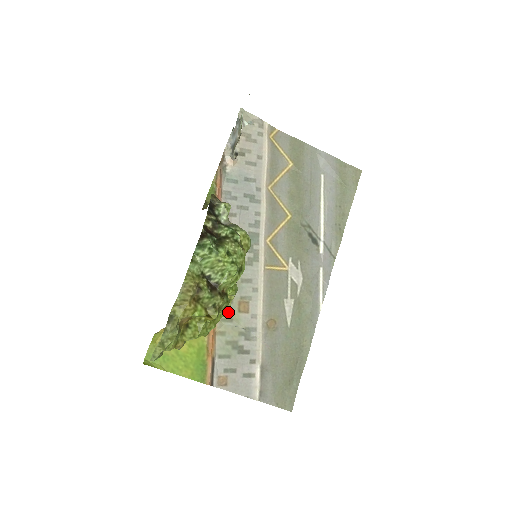
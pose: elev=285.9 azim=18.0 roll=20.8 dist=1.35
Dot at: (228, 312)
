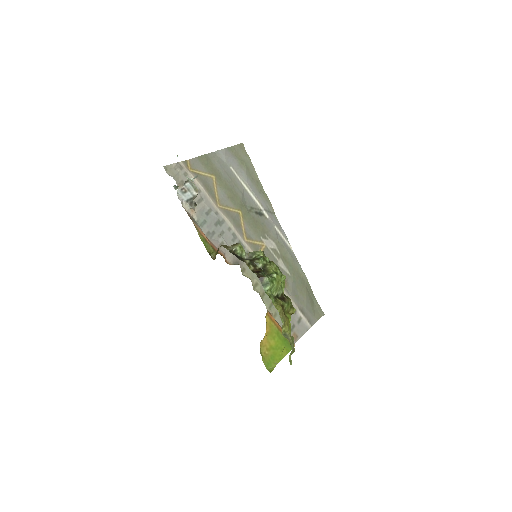
Dot at: occluded
